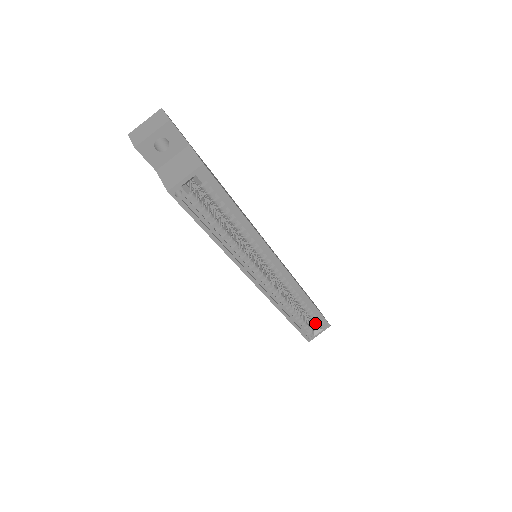
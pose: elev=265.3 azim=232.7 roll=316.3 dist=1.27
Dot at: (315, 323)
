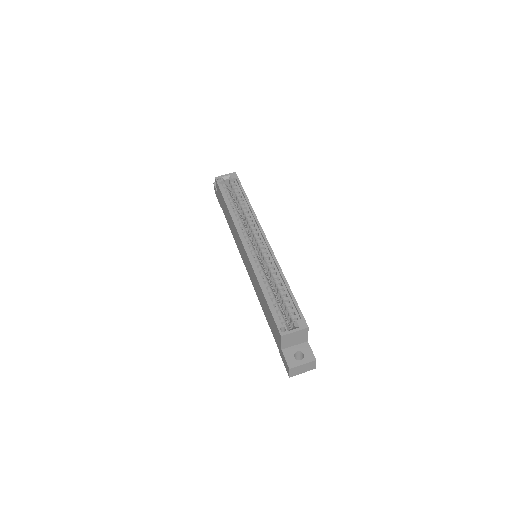
Dot at: (293, 324)
